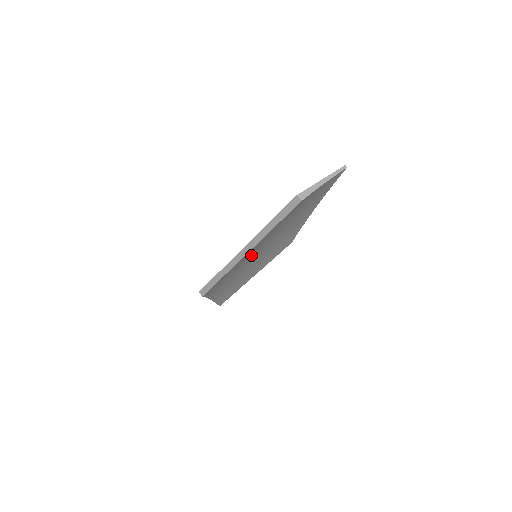
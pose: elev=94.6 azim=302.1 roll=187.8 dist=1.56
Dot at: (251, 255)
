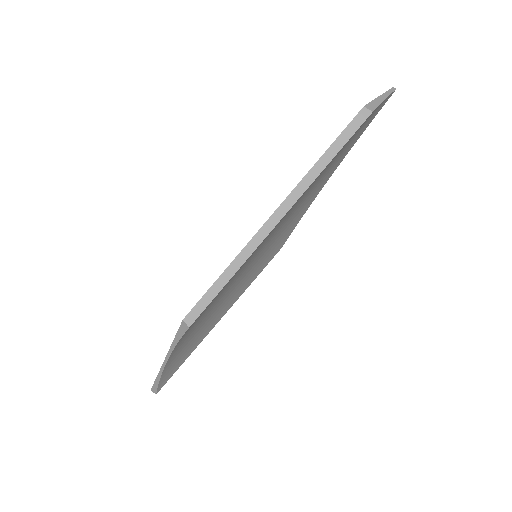
Dot at: (263, 243)
